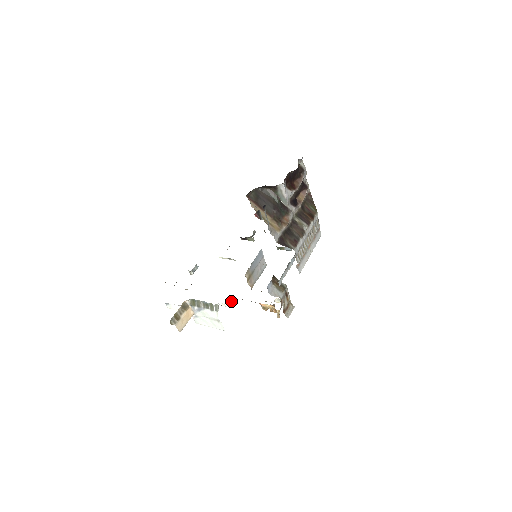
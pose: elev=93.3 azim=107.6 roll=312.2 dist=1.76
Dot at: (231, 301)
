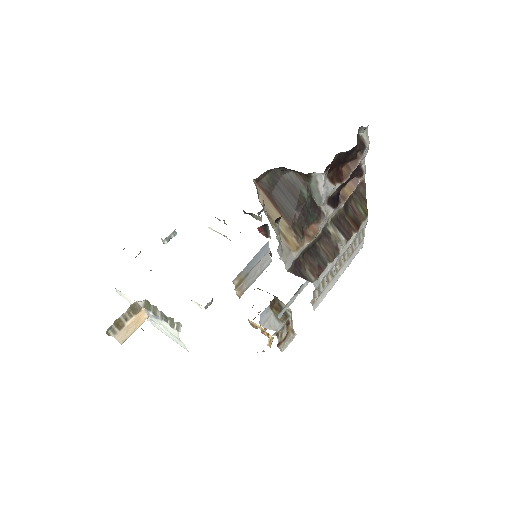
Dot at: (209, 302)
